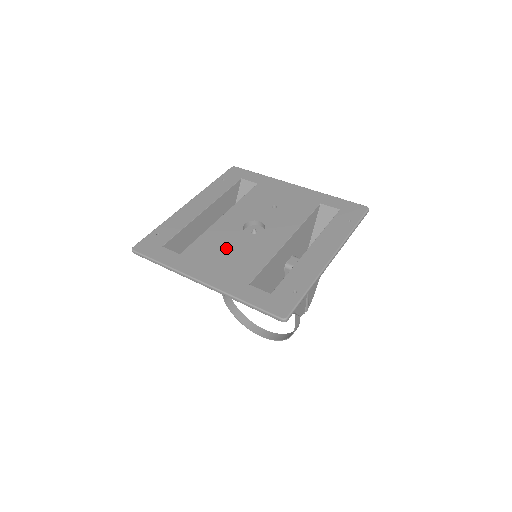
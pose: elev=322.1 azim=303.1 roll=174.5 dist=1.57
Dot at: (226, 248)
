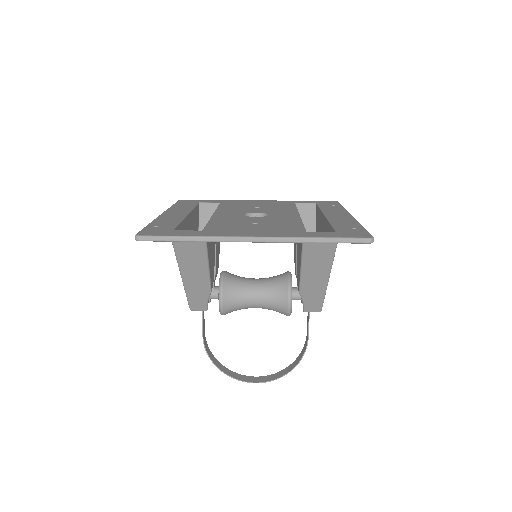
Dot at: (248, 223)
